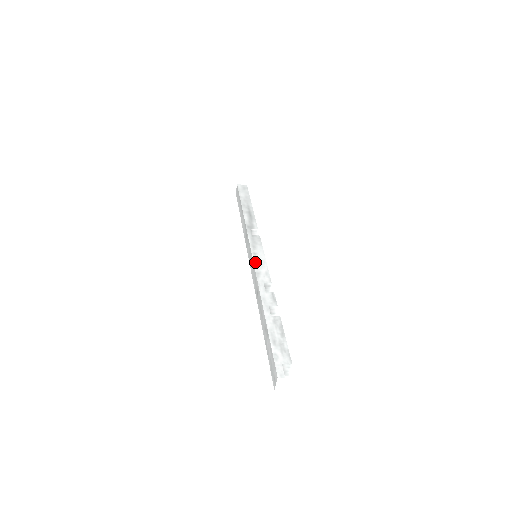
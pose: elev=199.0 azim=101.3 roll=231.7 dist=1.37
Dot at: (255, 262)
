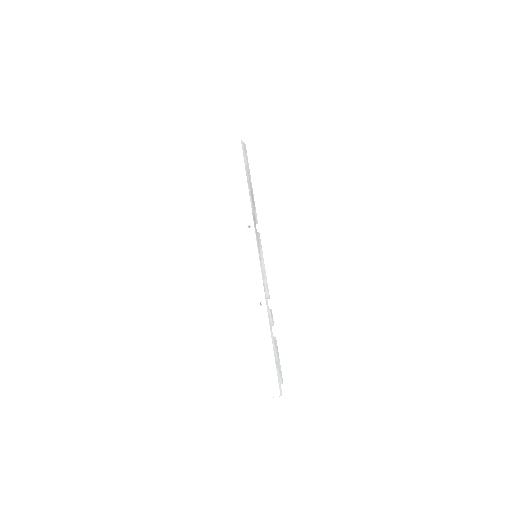
Dot at: (262, 271)
